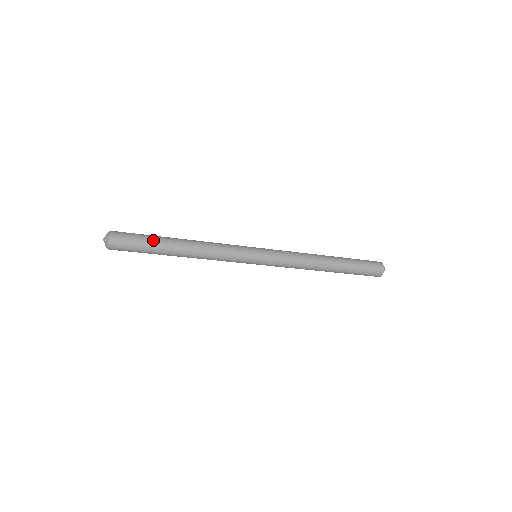
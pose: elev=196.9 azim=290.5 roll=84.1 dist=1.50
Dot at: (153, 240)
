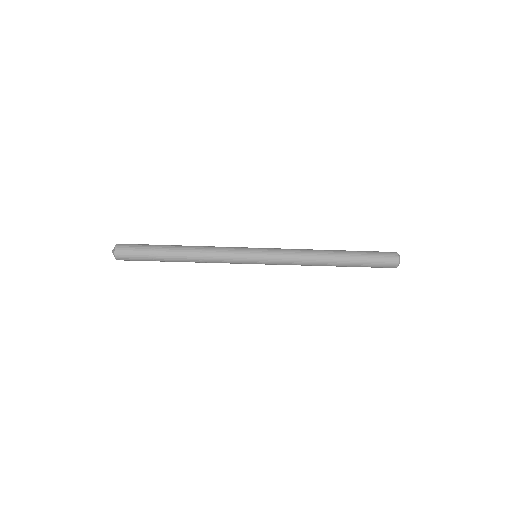
Dot at: (153, 255)
